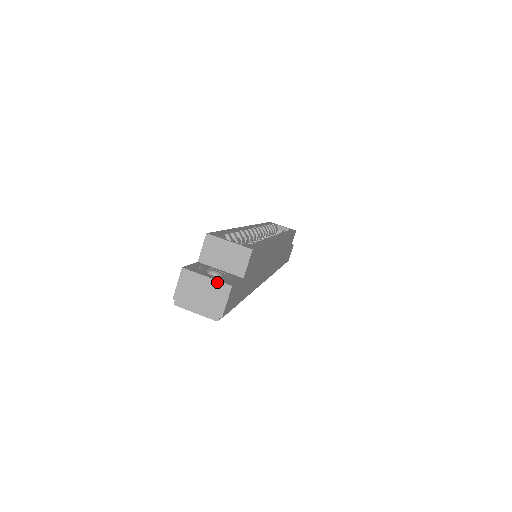
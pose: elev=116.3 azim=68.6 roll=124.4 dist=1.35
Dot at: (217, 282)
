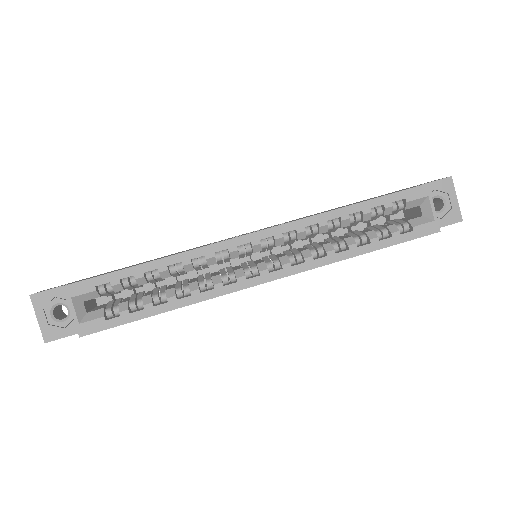
Dot at: (41, 329)
